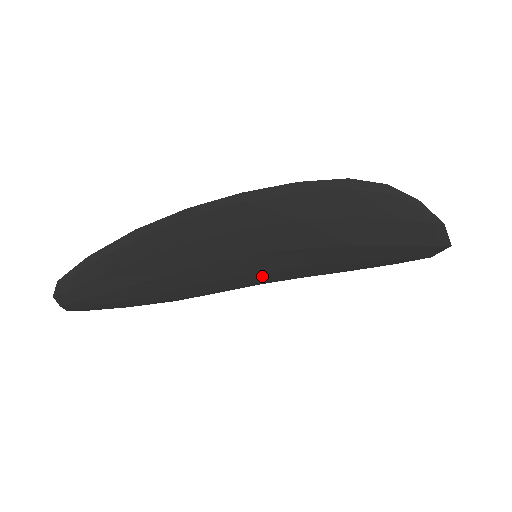
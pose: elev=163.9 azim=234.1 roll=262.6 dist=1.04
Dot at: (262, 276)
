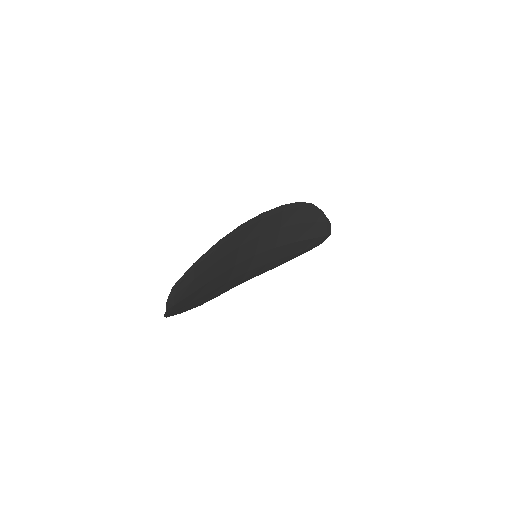
Dot at: (245, 276)
